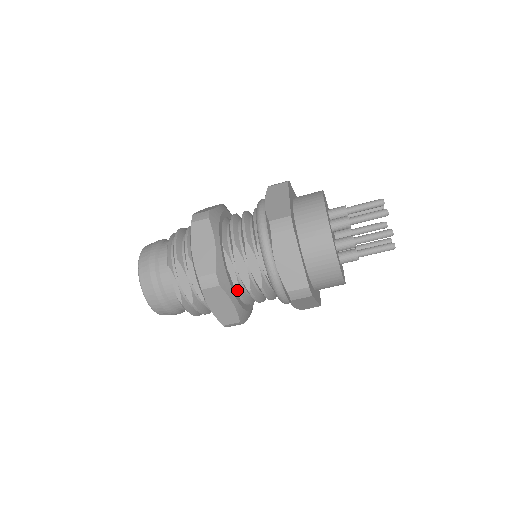
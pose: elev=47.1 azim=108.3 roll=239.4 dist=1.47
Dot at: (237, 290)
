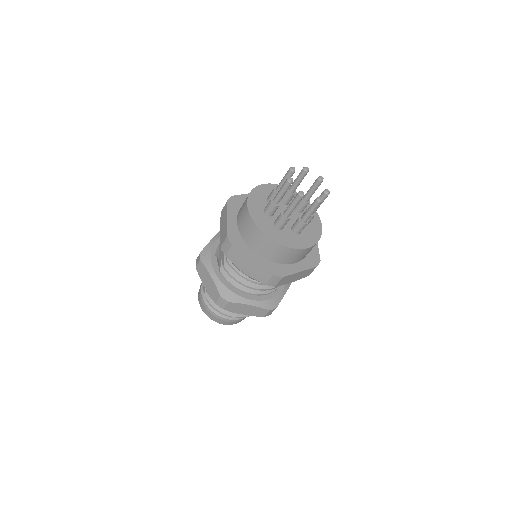
Dot at: (220, 269)
